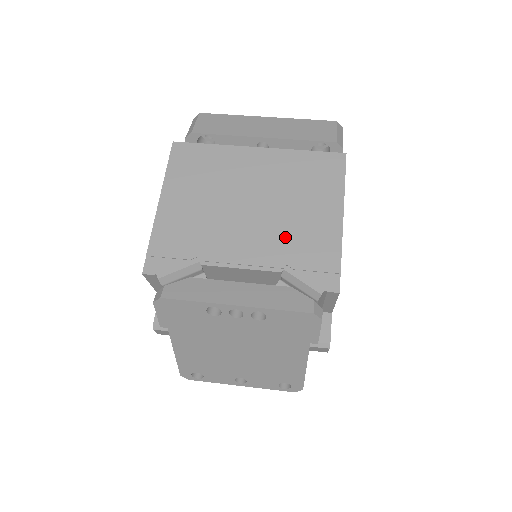
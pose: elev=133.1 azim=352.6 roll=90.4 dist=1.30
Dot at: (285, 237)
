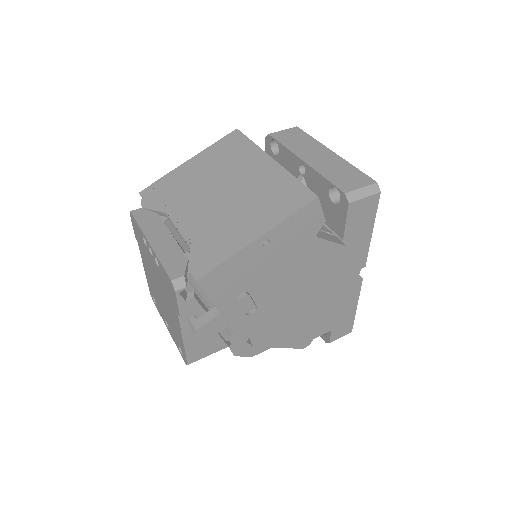
Dot at: (215, 224)
